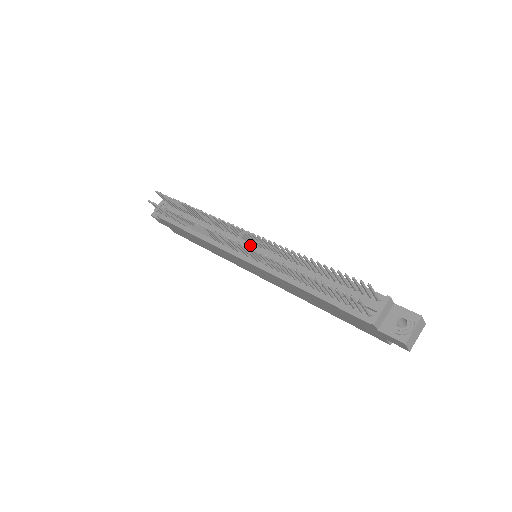
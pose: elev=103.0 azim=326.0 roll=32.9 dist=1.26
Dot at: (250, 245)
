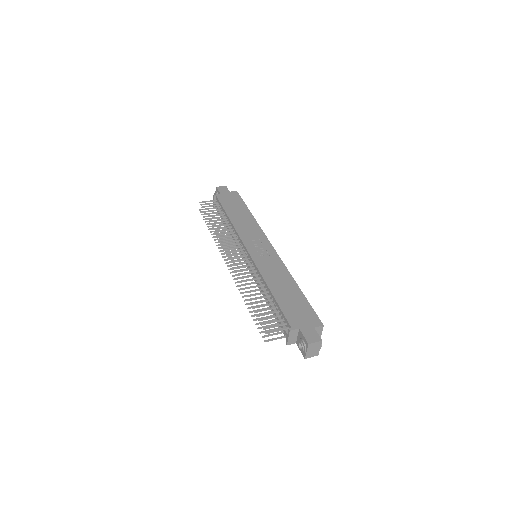
Dot at: occluded
